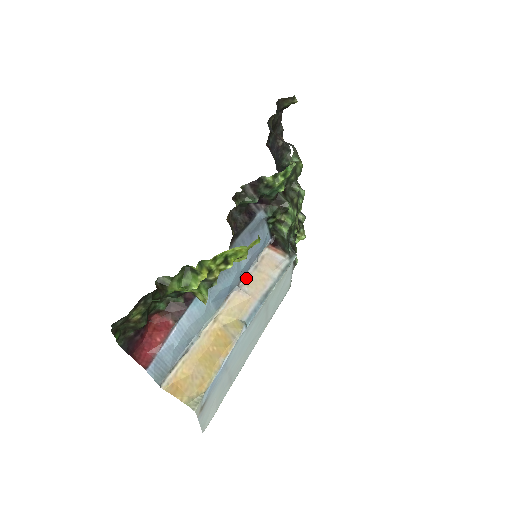
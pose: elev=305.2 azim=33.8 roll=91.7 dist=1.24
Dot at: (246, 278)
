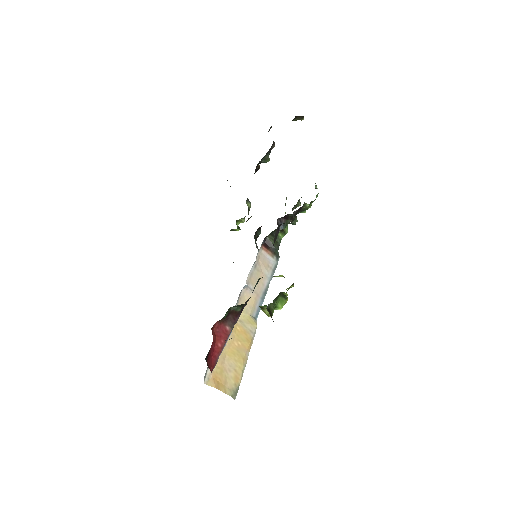
Dot at: (250, 276)
